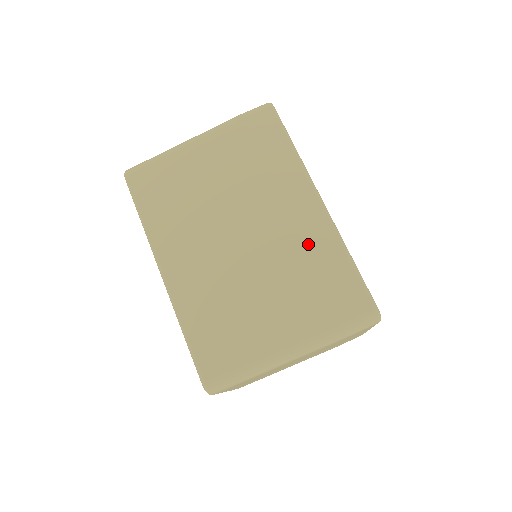
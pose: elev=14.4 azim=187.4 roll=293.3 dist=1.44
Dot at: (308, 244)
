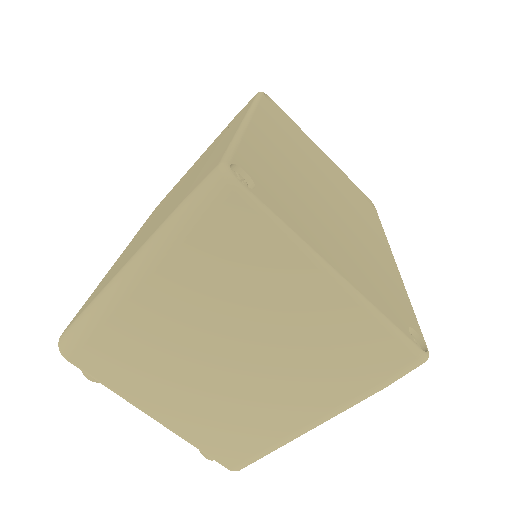
Dot at: (210, 157)
